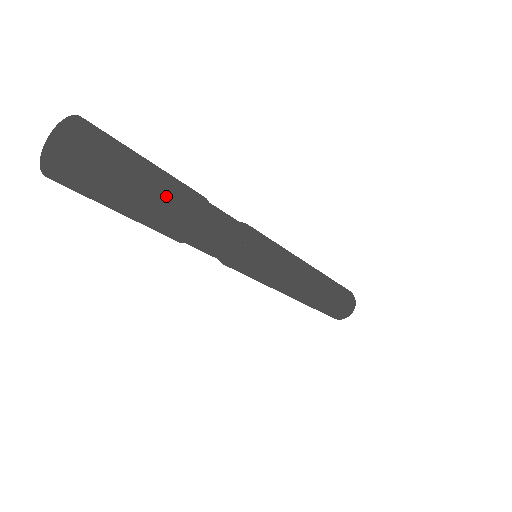
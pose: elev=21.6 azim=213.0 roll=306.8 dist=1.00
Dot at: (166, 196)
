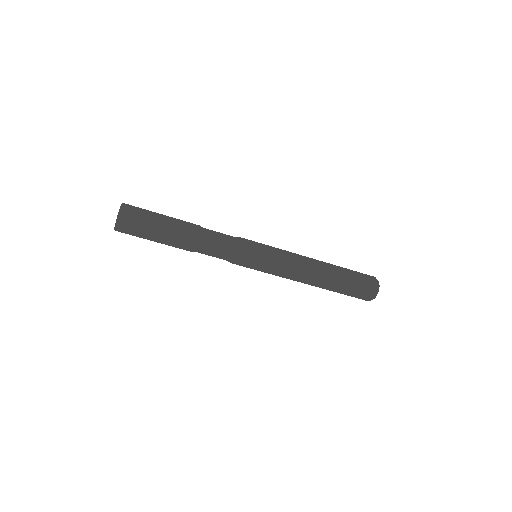
Dot at: (169, 220)
